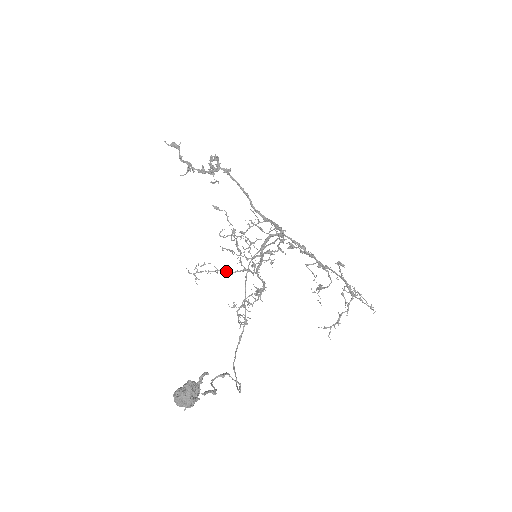
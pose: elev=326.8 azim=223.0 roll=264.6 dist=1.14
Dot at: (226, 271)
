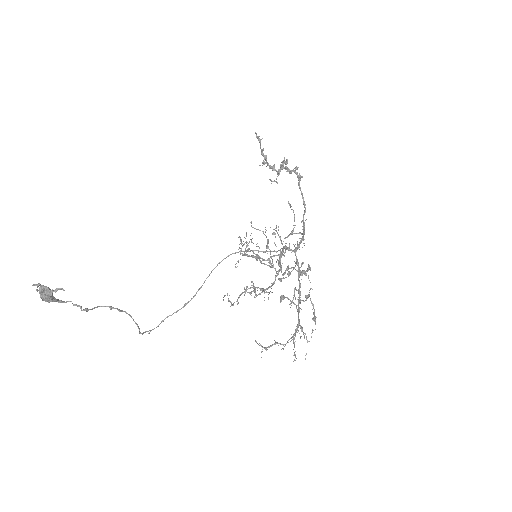
Dot at: occluded
